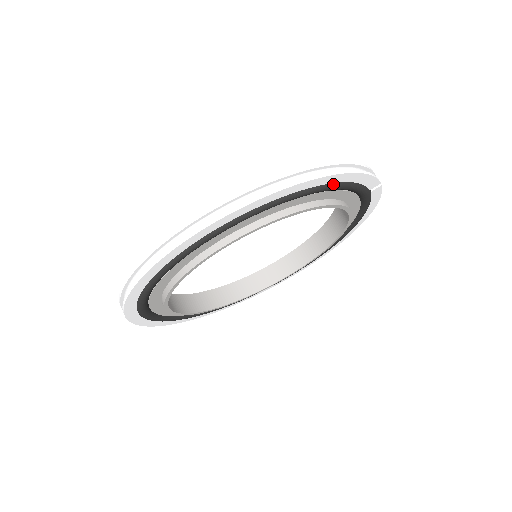
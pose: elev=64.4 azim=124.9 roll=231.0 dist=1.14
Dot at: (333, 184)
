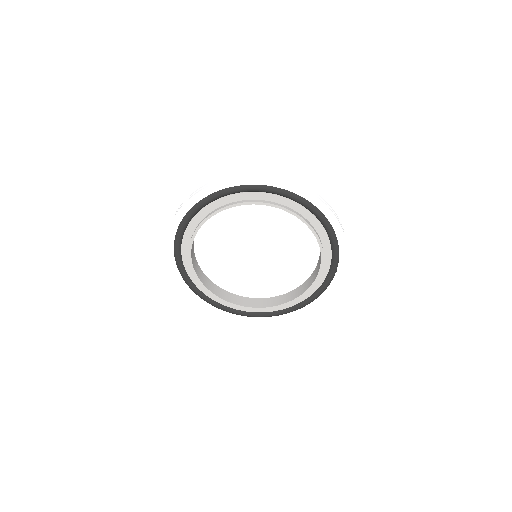
Dot at: (334, 231)
